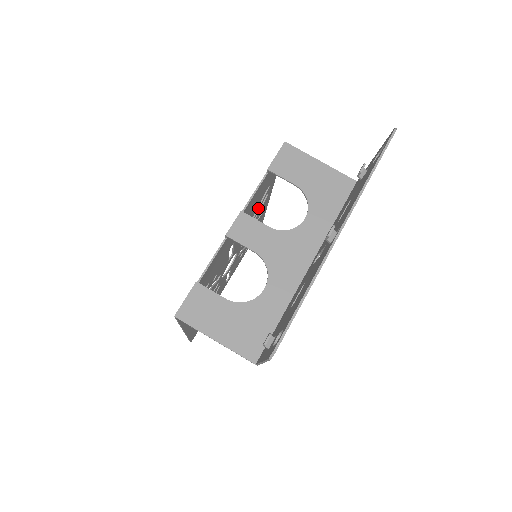
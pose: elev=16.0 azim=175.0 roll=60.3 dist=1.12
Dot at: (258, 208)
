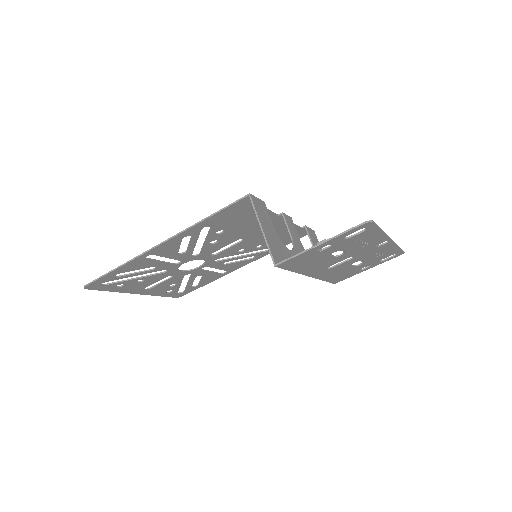
Dot at: (247, 255)
